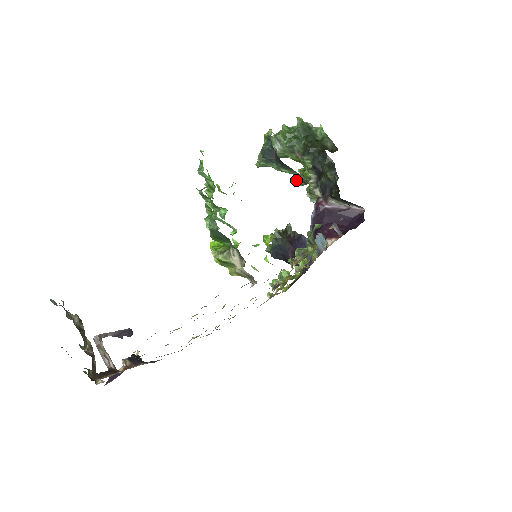
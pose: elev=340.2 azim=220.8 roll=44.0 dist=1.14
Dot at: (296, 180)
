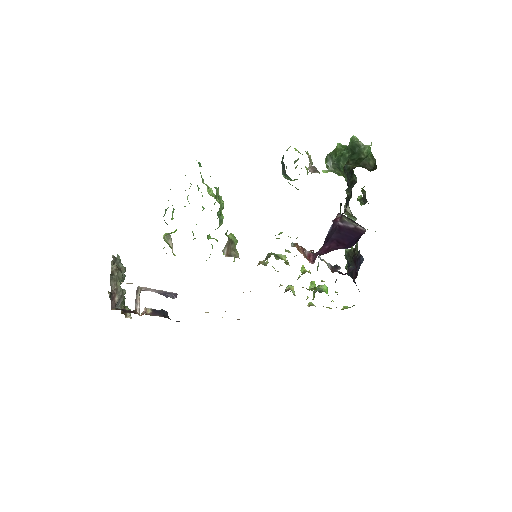
Dot at: (359, 199)
